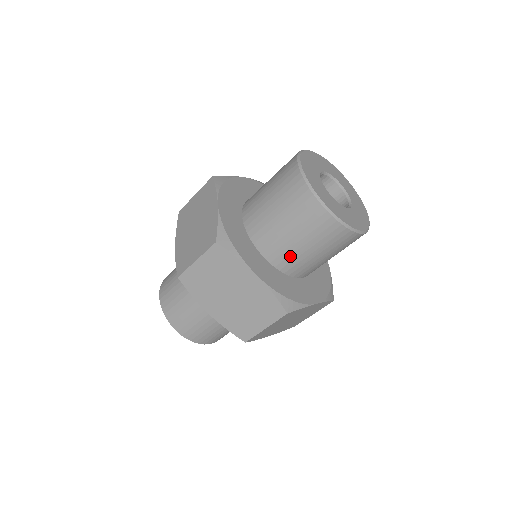
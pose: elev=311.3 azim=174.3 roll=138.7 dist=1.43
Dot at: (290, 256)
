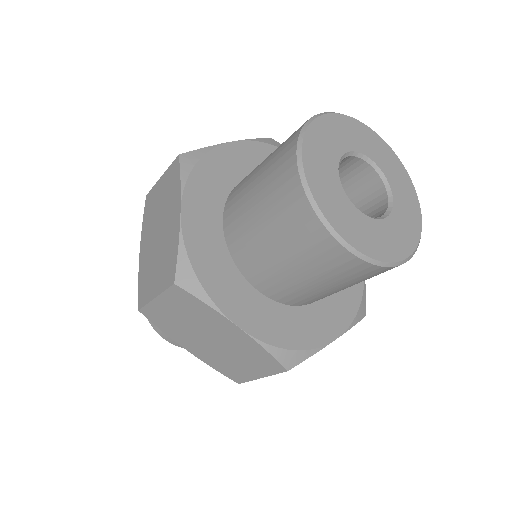
Dot at: (242, 227)
